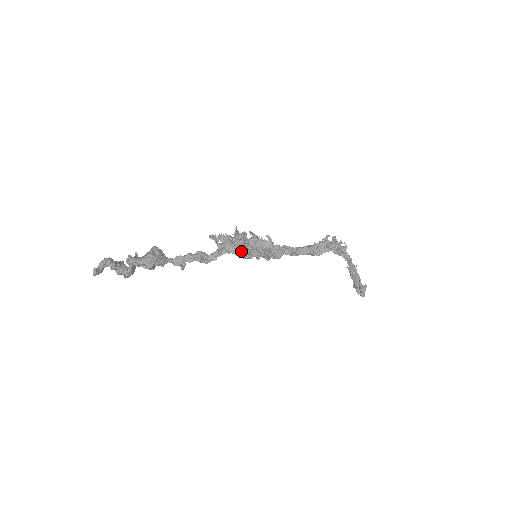
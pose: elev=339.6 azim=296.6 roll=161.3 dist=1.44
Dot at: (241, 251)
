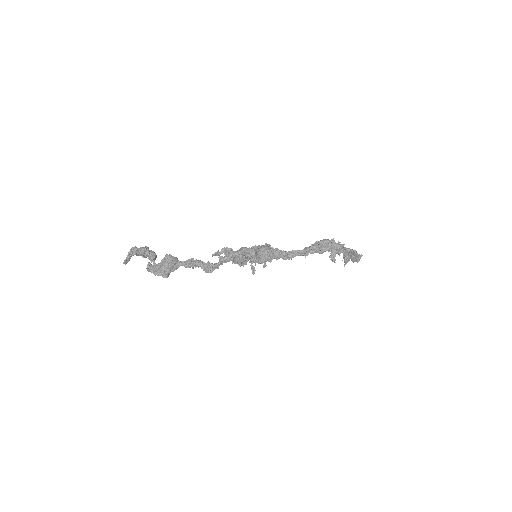
Dot at: occluded
